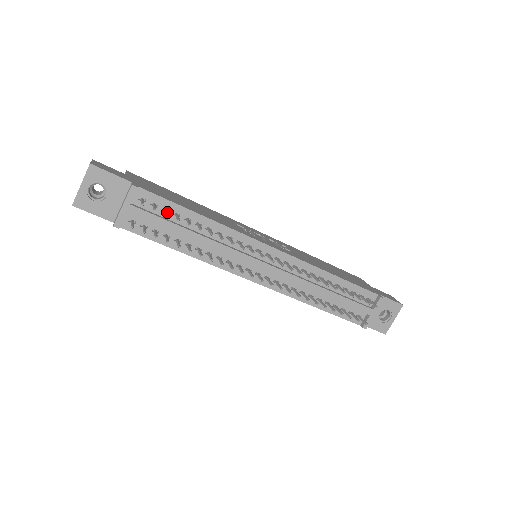
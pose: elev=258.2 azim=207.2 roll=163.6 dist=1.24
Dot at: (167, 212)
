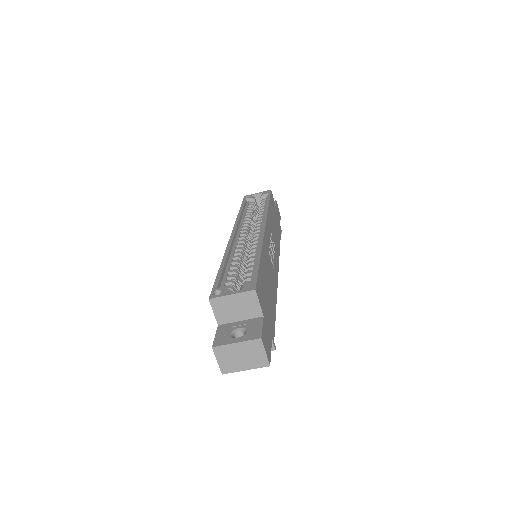
Dot at: occluded
